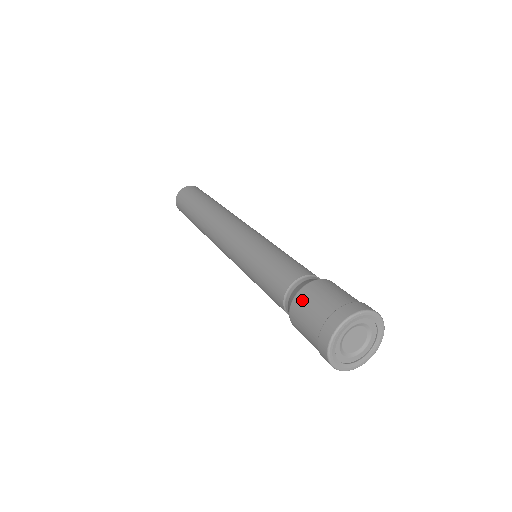
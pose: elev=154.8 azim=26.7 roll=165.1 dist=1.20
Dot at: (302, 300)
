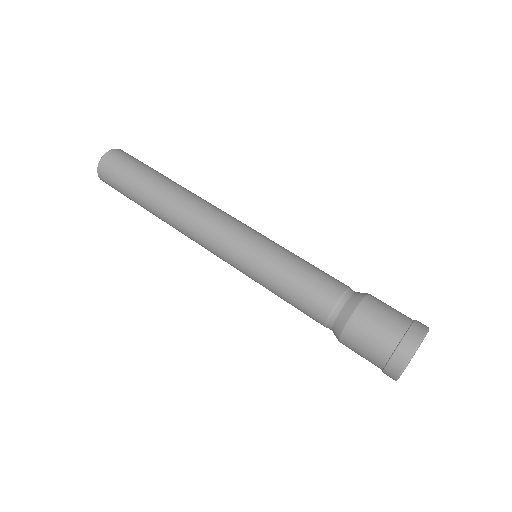
Dot at: (351, 341)
